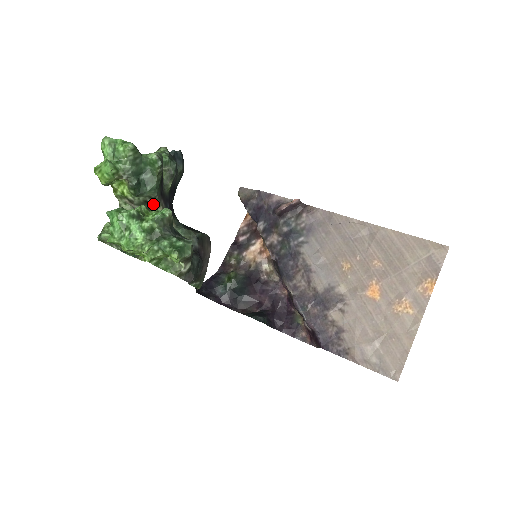
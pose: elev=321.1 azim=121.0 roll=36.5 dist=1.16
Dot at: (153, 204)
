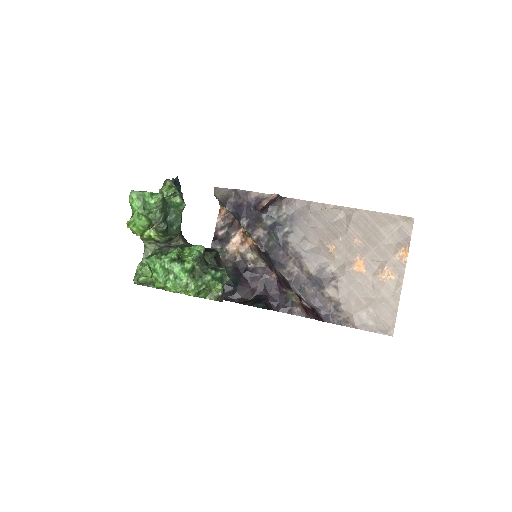
Dot at: (175, 238)
